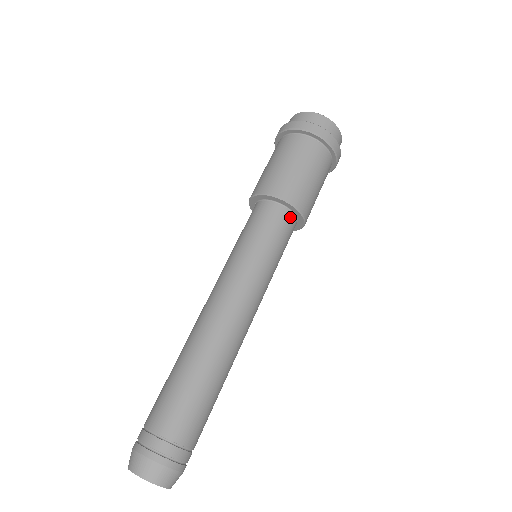
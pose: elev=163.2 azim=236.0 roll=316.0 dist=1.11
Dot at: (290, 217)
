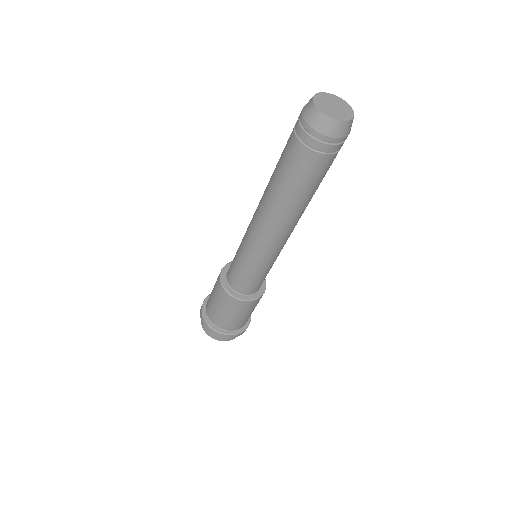
Dot at: occluded
